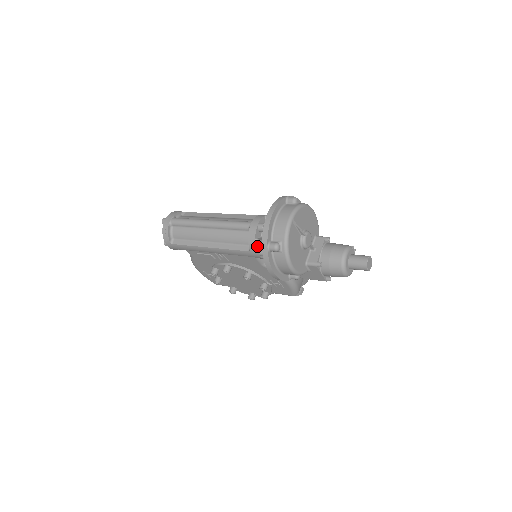
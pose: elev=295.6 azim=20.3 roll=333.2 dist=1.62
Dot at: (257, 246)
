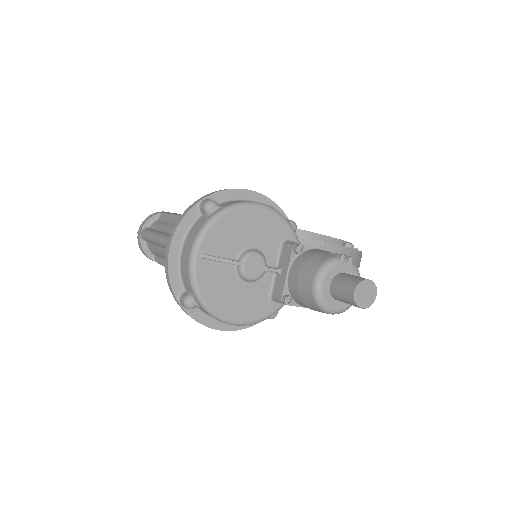
Dot at: occluded
